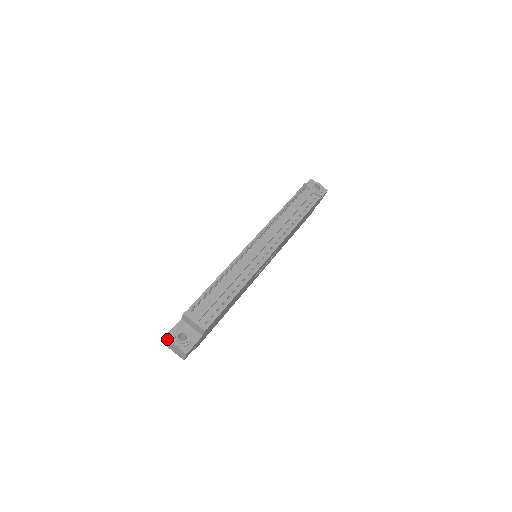
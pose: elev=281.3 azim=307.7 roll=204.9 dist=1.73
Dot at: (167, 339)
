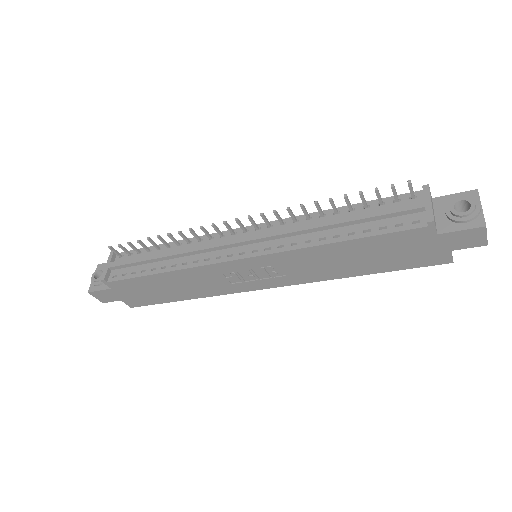
Dot at: (97, 268)
